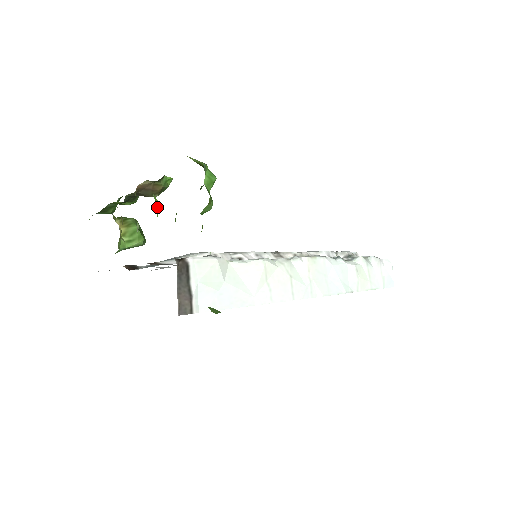
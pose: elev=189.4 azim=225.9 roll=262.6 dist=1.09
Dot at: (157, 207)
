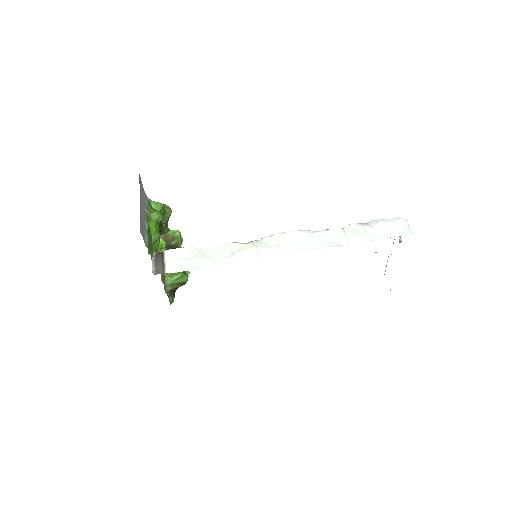
Dot at: occluded
